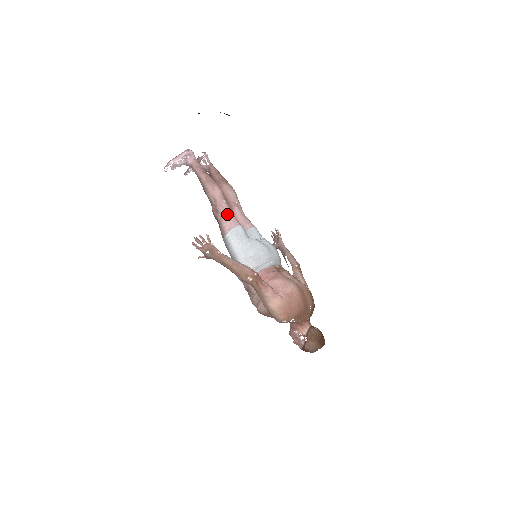
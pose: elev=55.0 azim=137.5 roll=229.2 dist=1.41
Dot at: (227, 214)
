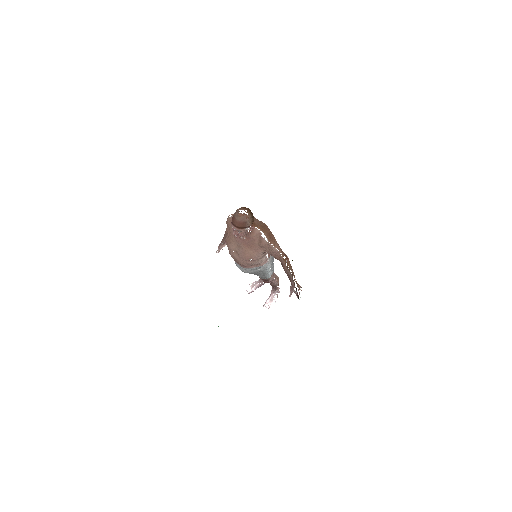
Dot at: occluded
